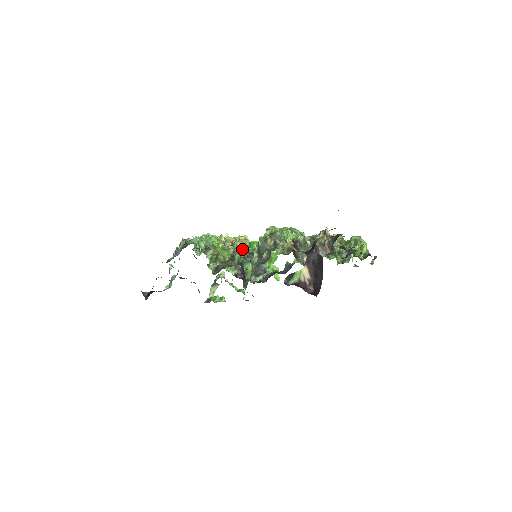
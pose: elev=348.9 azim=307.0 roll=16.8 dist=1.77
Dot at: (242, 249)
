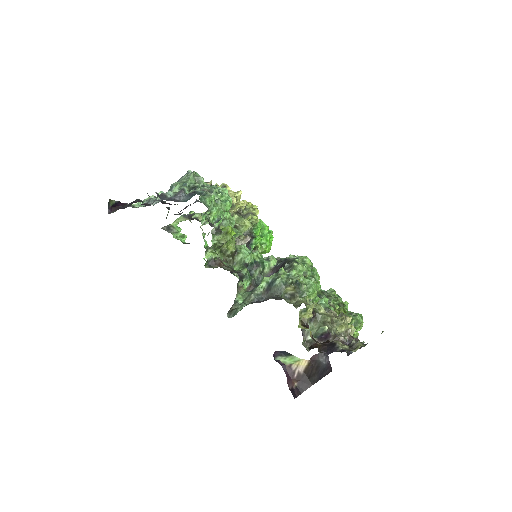
Dot at: occluded
